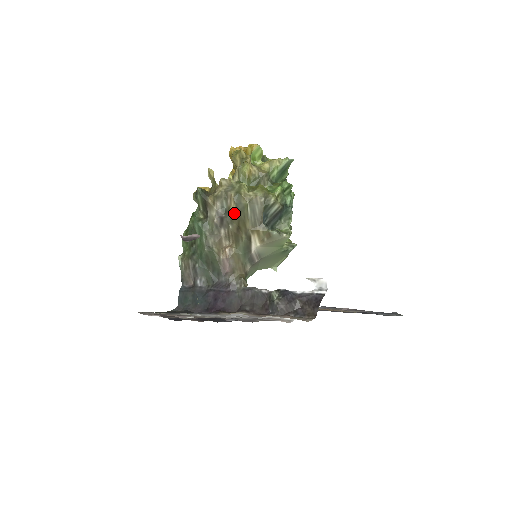
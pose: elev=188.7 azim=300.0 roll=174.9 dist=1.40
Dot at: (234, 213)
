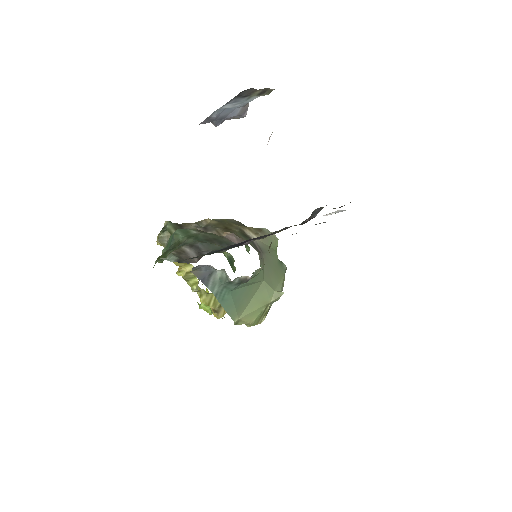
Dot at: (215, 223)
